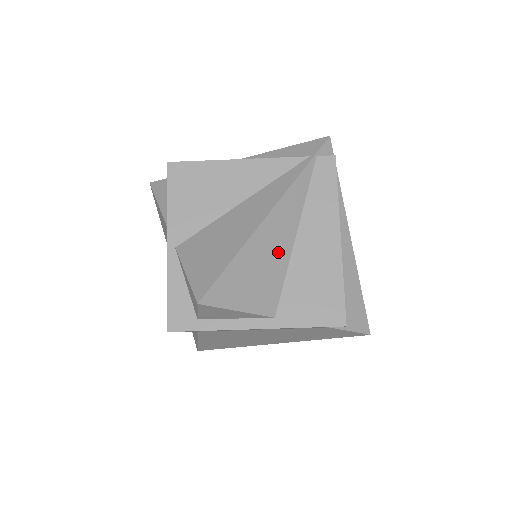
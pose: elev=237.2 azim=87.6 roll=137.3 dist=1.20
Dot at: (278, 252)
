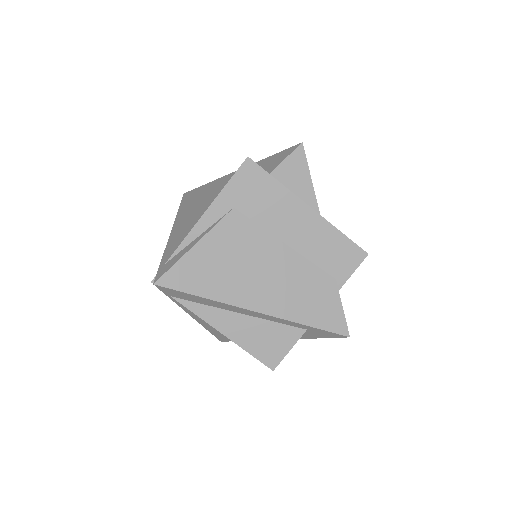
Dot at: occluded
